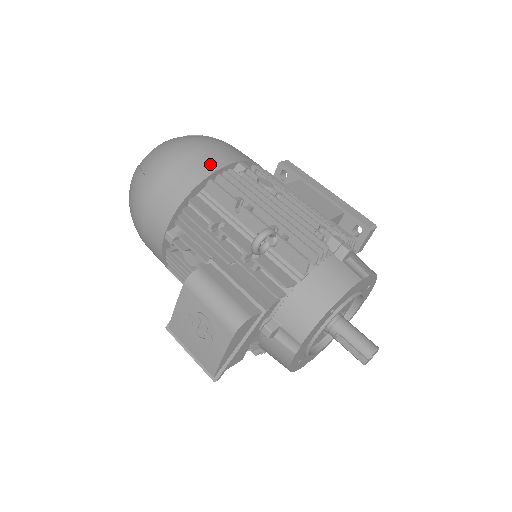
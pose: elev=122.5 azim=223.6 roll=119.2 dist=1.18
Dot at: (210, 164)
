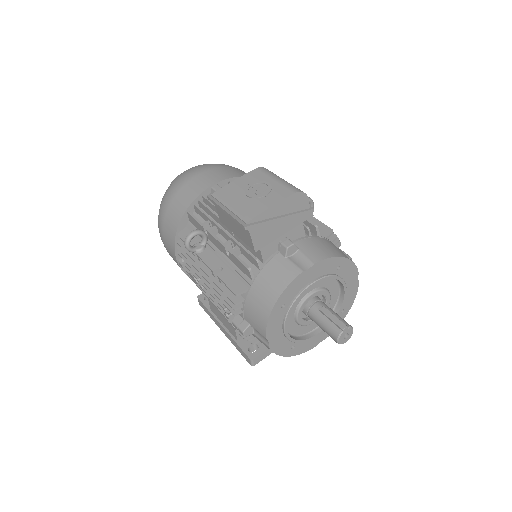
Dot at: occluded
